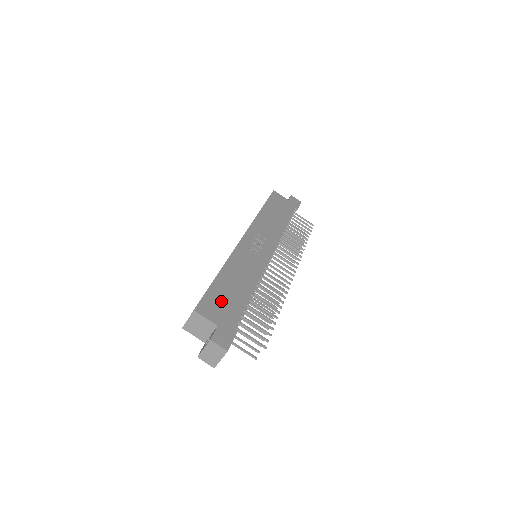
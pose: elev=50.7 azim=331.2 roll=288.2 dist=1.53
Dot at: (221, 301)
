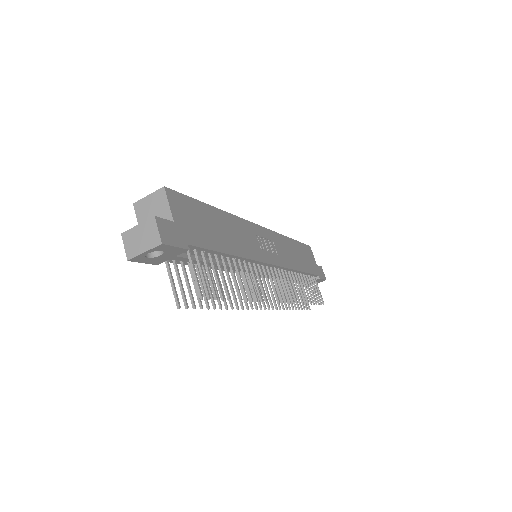
Dot at: (197, 218)
